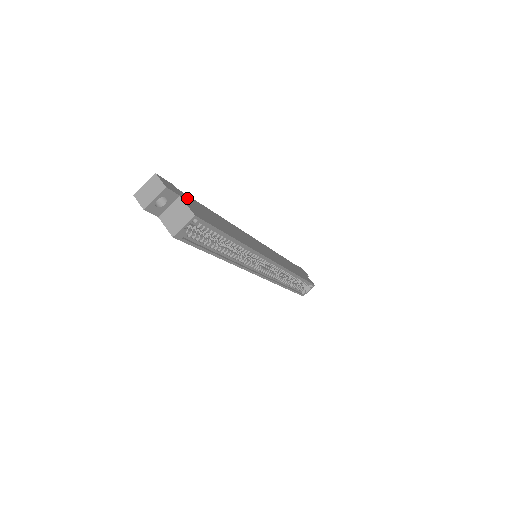
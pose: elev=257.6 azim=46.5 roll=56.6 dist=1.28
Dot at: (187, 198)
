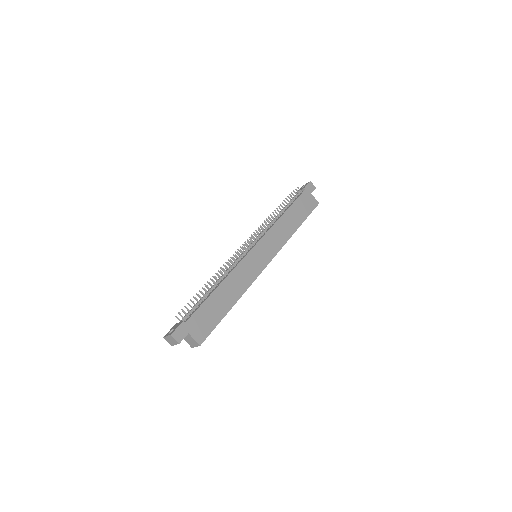
Dot at: (193, 322)
